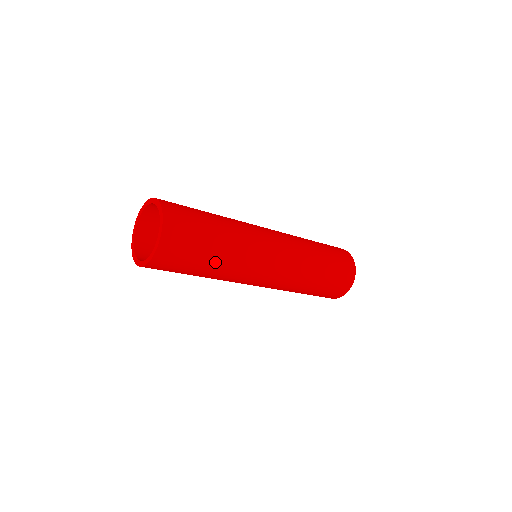
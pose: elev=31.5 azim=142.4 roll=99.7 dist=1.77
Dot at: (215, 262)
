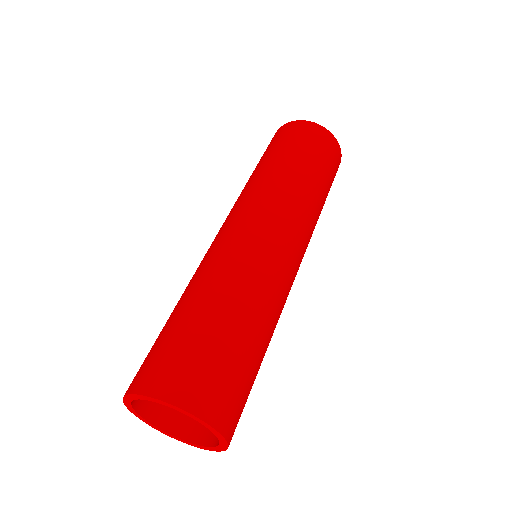
Dot at: (262, 336)
